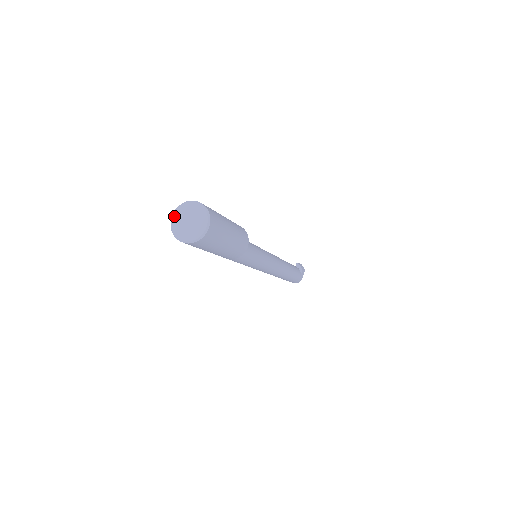
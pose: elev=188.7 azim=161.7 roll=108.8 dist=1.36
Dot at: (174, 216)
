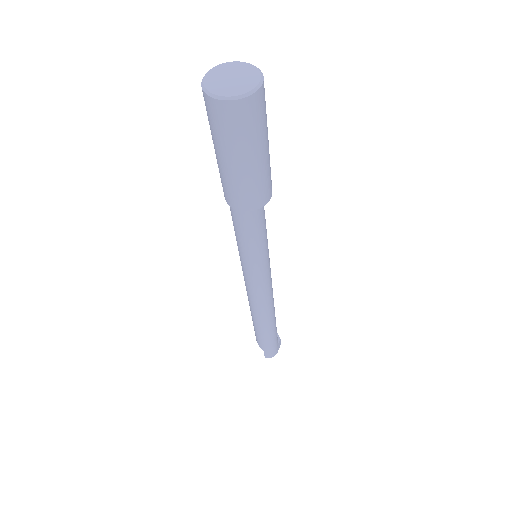
Dot at: (209, 73)
